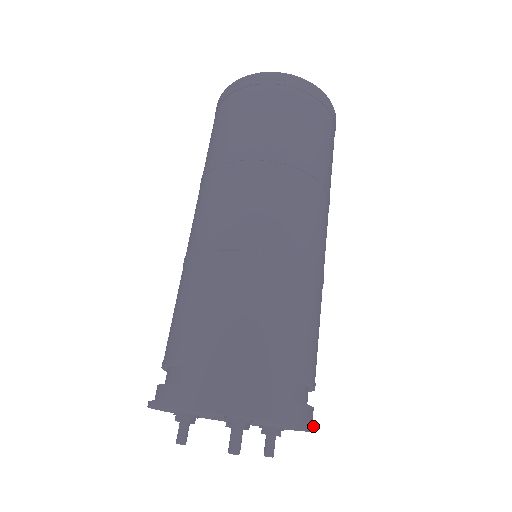
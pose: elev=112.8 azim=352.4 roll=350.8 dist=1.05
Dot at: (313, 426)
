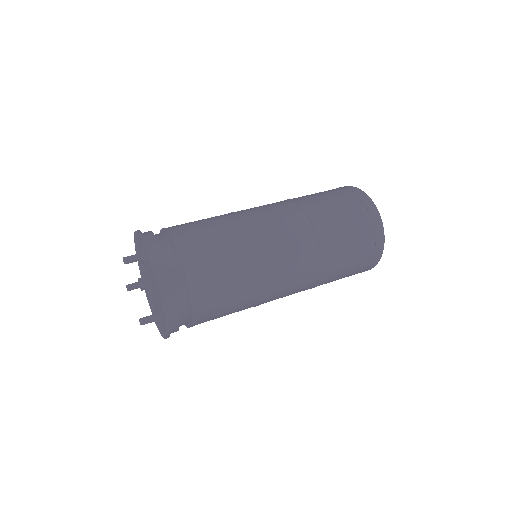
Dot at: (160, 284)
